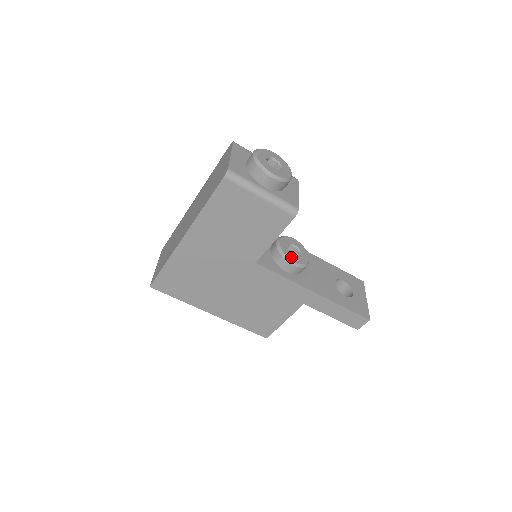
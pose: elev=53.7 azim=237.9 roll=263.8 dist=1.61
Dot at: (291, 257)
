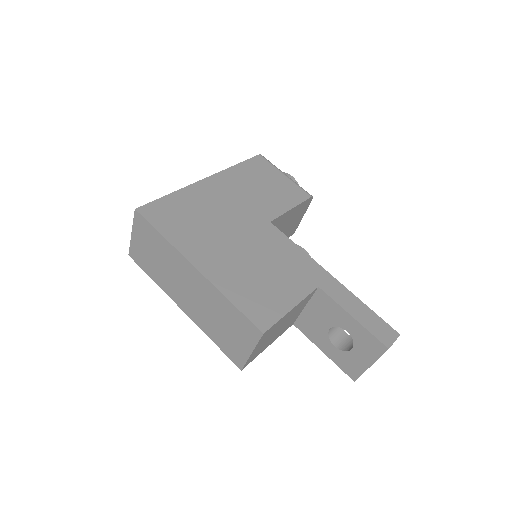
Dot at: occluded
